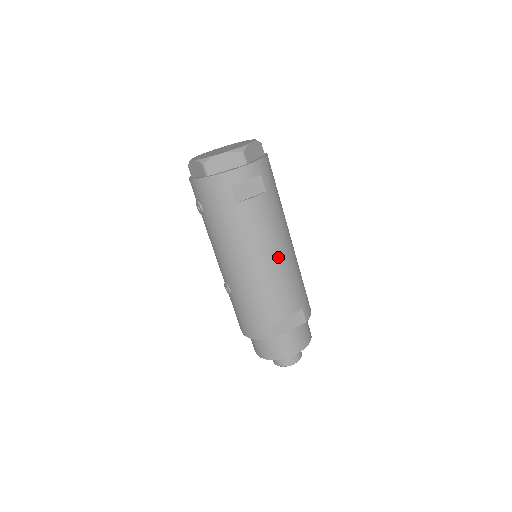
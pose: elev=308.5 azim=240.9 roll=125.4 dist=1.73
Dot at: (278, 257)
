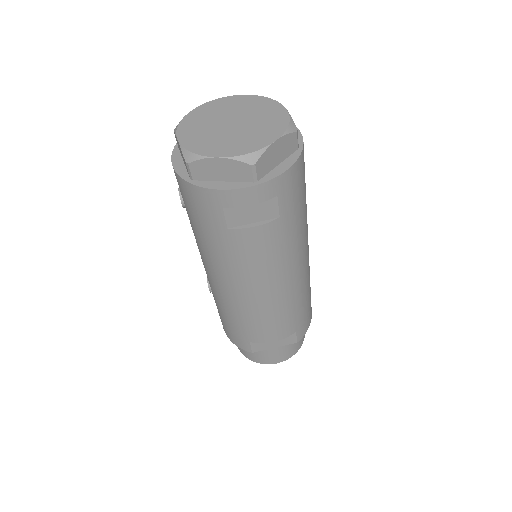
Dot at: (277, 289)
